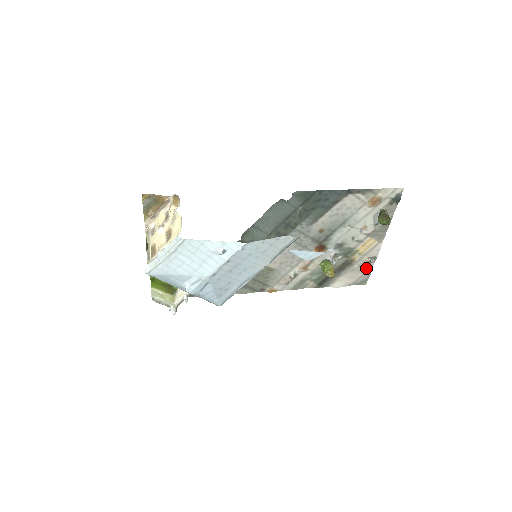
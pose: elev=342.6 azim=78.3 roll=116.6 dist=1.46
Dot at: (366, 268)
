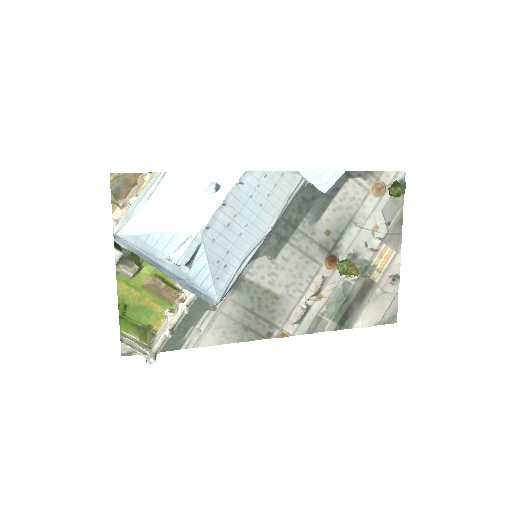
Dot at: (391, 294)
